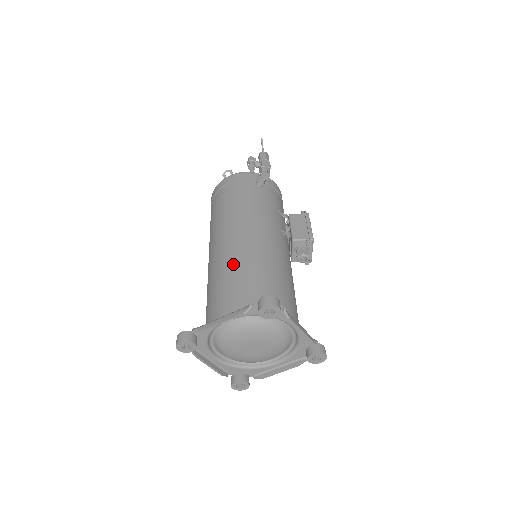
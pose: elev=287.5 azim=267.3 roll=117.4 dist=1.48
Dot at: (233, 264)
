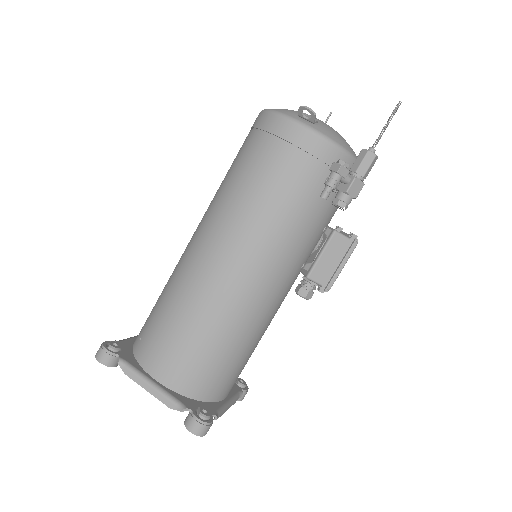
Dot at: (205, 316)
